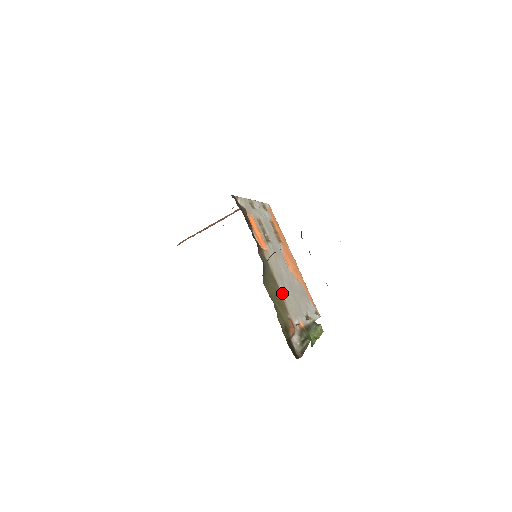
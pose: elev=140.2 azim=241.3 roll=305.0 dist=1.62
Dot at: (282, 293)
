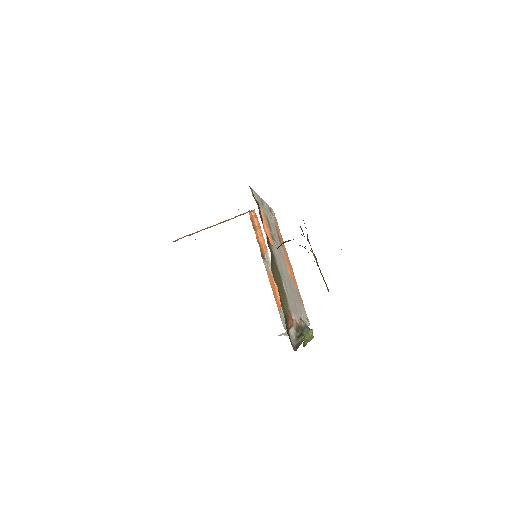
Dot at: (284, 287)
